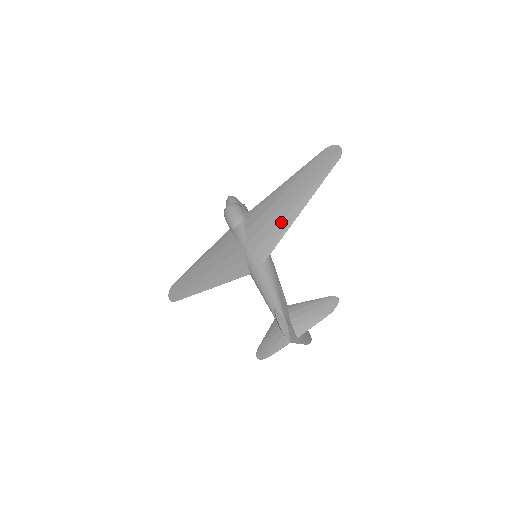
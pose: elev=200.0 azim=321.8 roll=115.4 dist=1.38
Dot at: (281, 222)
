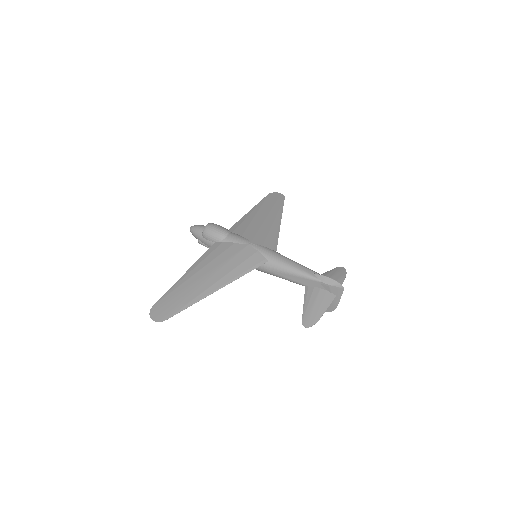
Dot at: (271, 227)
